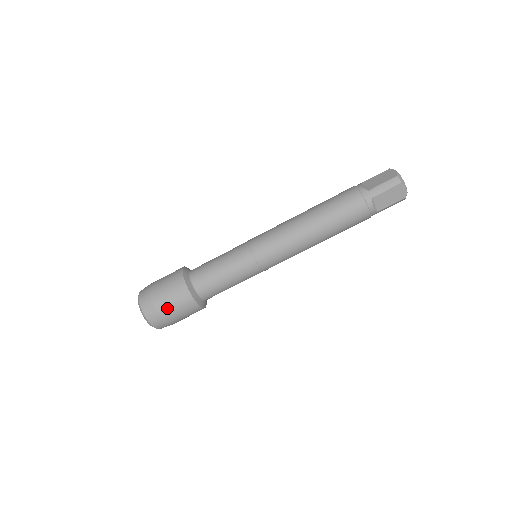
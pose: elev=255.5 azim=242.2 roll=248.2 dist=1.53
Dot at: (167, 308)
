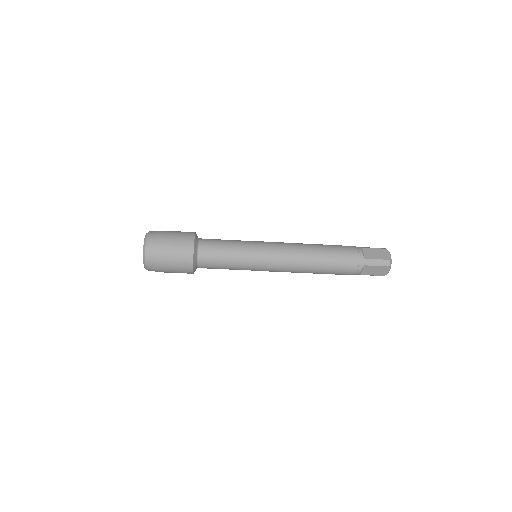
Dot at: occluded
